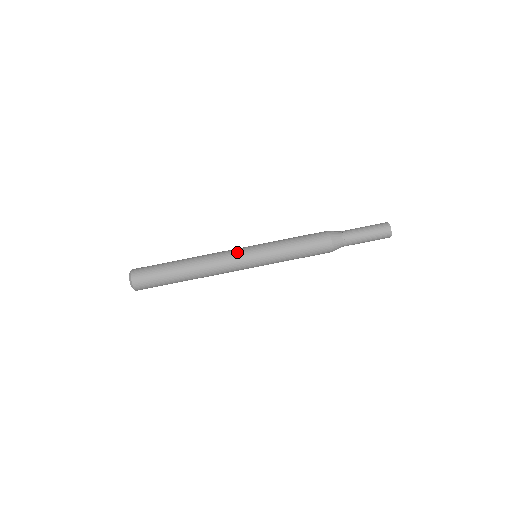
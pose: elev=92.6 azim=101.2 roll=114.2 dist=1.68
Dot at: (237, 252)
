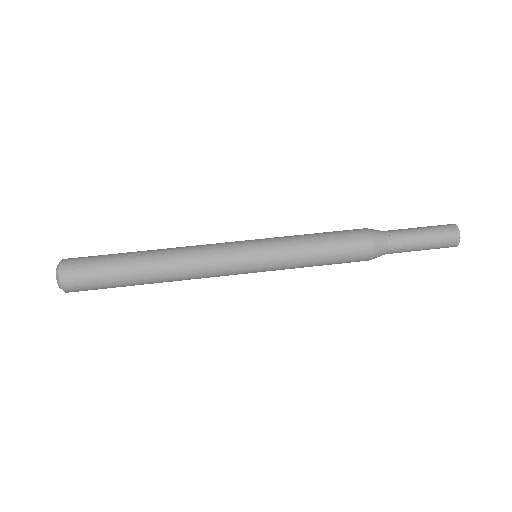
Dot at: (228, 242)
